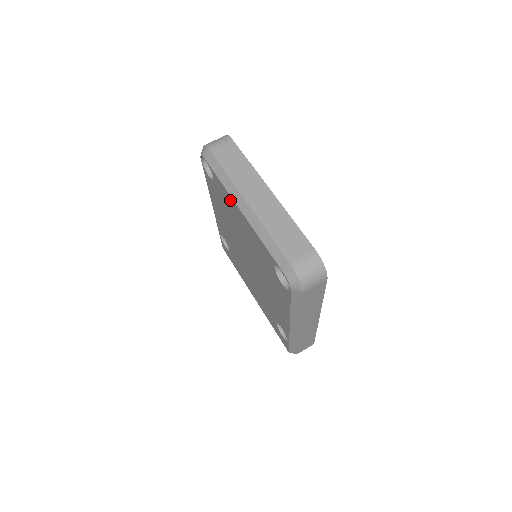
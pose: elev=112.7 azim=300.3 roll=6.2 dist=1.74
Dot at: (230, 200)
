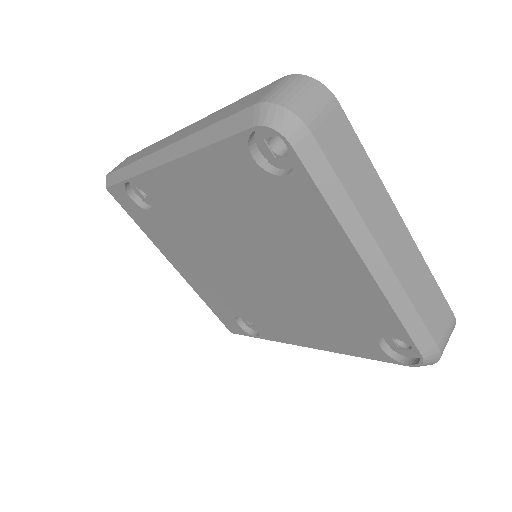
Dot at: (330, 233)
